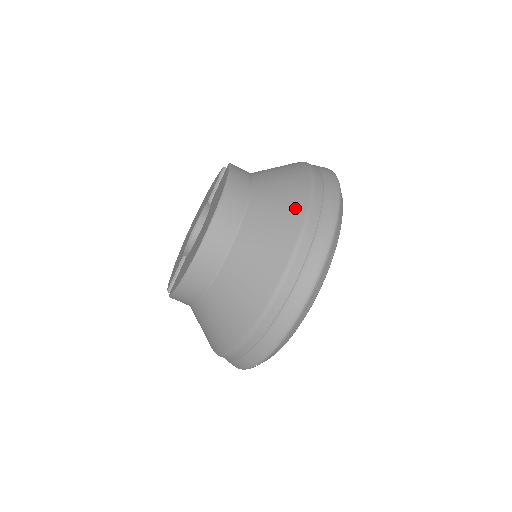
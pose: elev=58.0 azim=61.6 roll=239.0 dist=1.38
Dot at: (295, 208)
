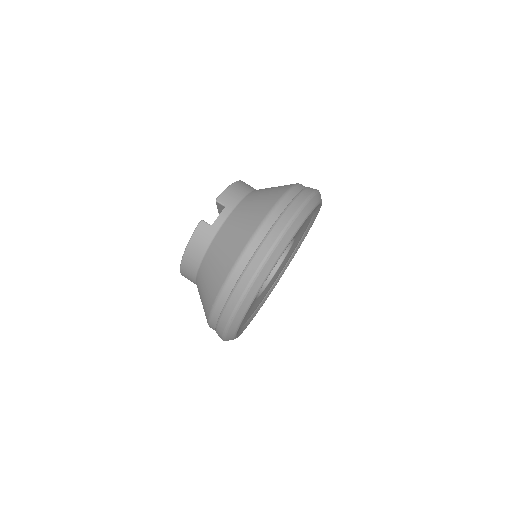
Dot at: occluded
